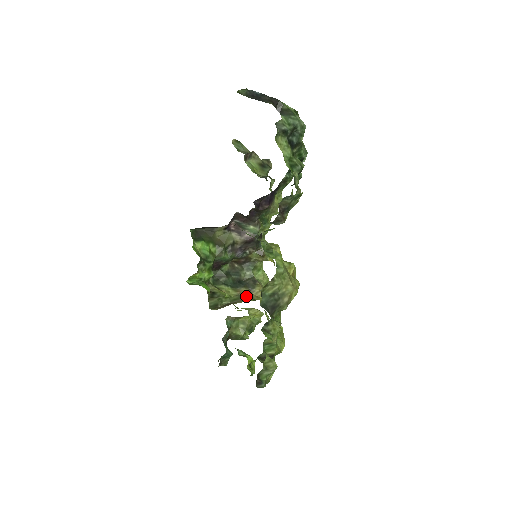
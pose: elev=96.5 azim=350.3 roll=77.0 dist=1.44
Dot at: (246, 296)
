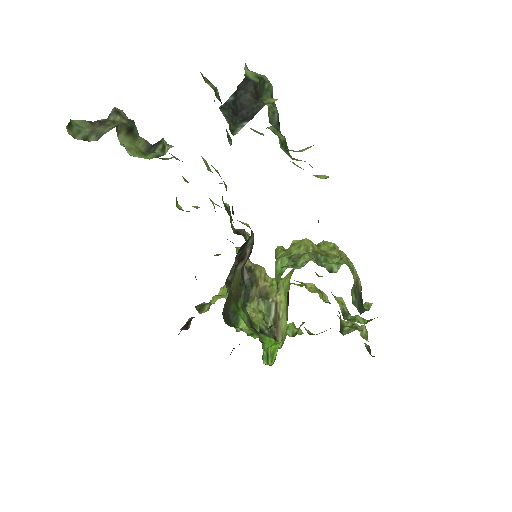
Dot at: (260, 292)
